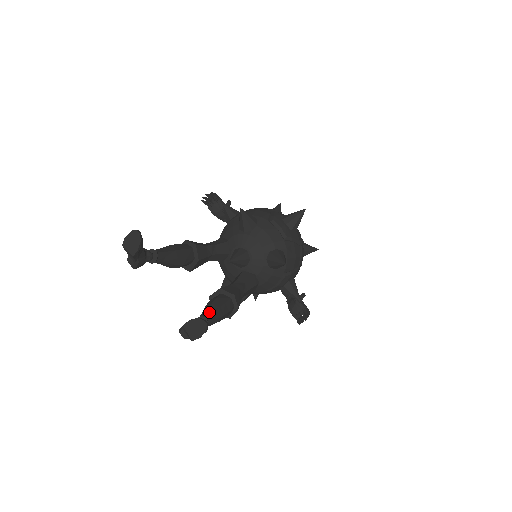
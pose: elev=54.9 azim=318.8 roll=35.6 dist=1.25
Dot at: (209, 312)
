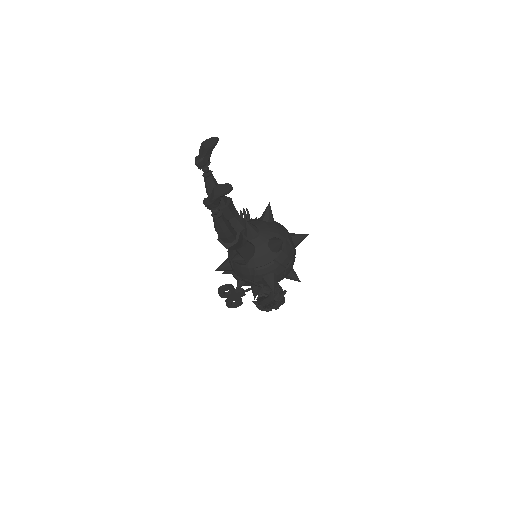
Dot at: occluded
